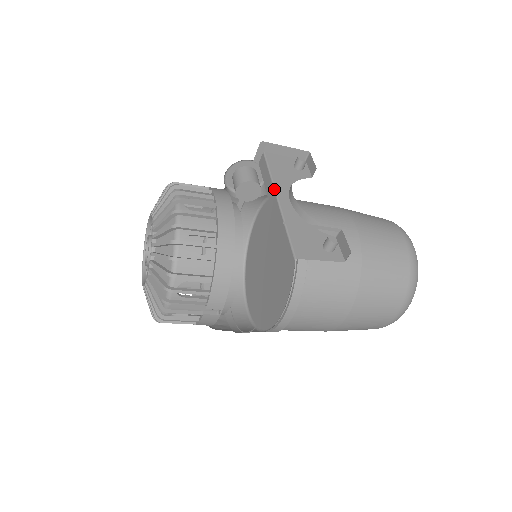
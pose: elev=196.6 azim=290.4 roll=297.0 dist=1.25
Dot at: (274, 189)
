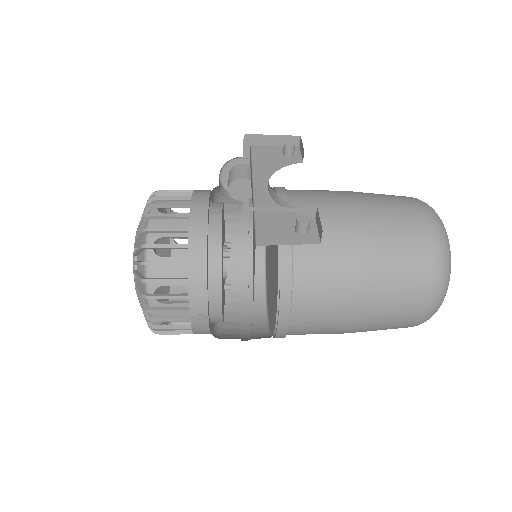
Dot at: (252, 179)
